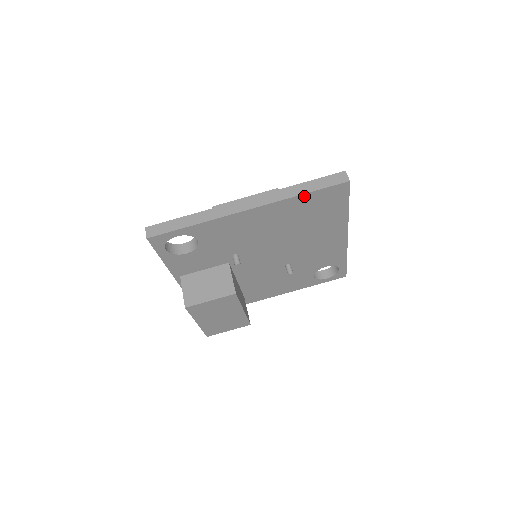
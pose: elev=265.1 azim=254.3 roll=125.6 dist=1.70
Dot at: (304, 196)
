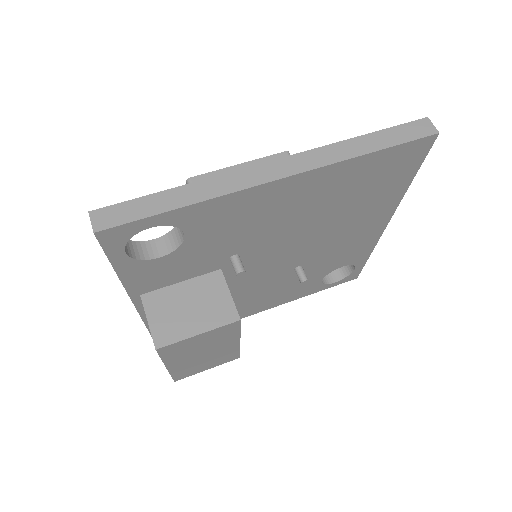
Dot at: (369, 156)
